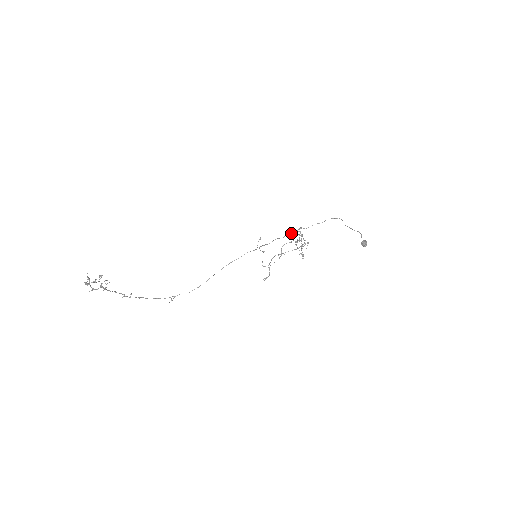
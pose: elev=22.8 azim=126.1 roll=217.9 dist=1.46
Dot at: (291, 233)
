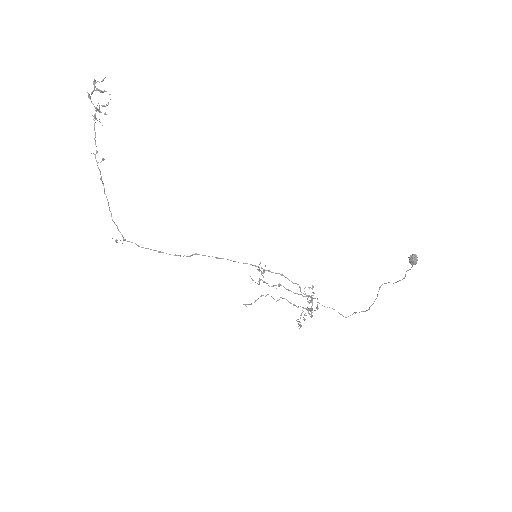
Dot at: occluded
